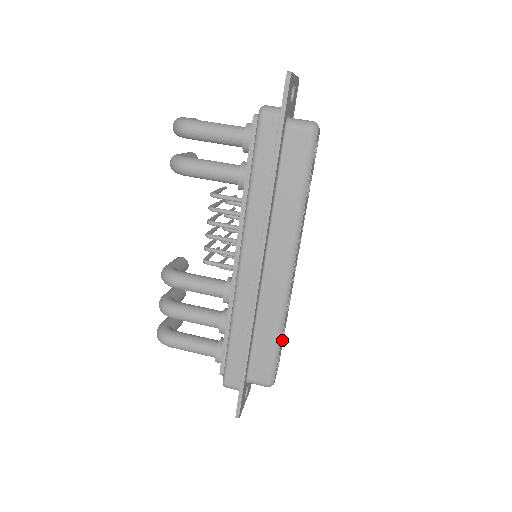
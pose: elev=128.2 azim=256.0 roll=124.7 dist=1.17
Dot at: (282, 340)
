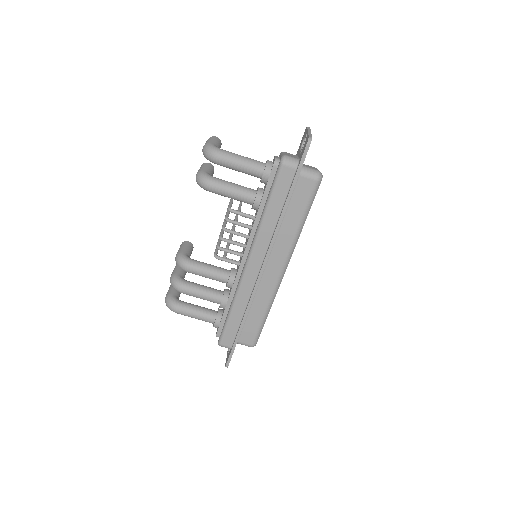
Dot at: occluded
